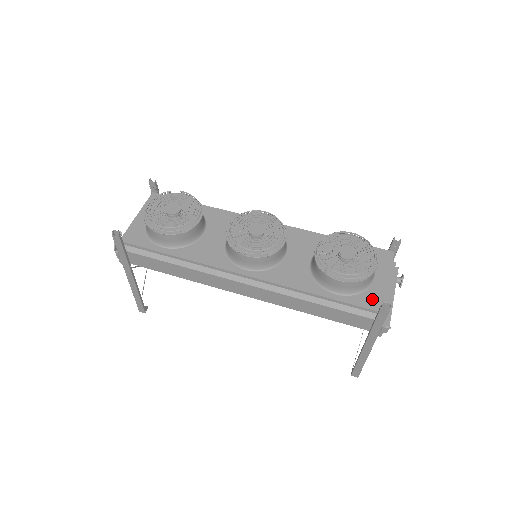
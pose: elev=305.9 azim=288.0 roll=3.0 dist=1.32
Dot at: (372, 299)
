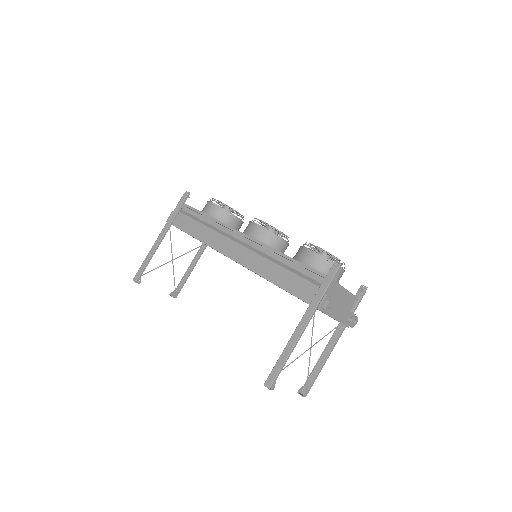
Dot at: occluded
